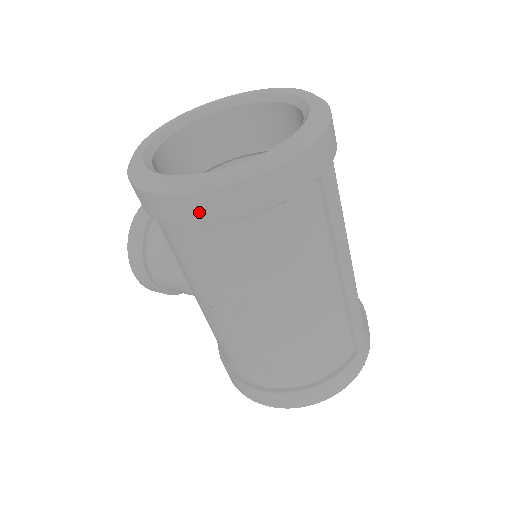
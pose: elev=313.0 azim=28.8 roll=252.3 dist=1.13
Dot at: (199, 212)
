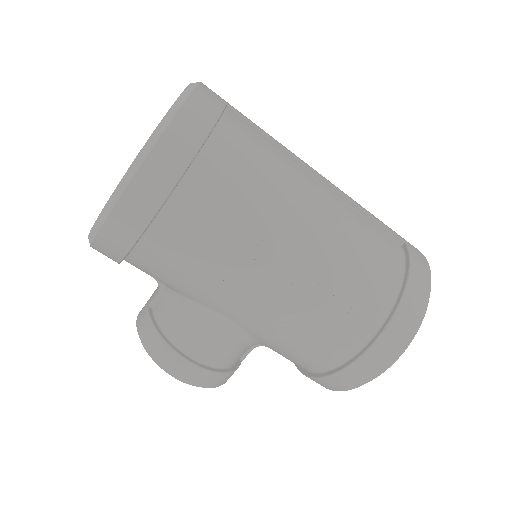
Dot at: (162, 175)
